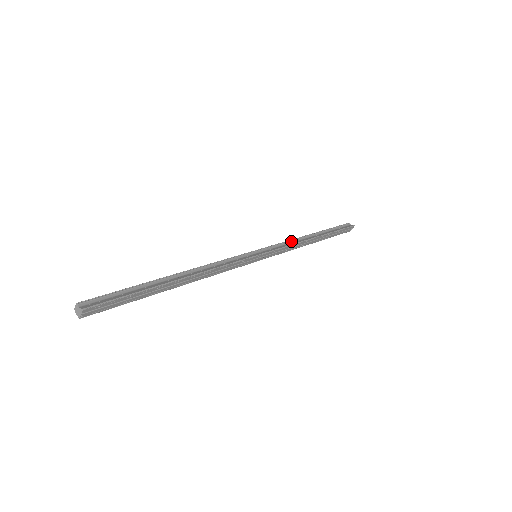
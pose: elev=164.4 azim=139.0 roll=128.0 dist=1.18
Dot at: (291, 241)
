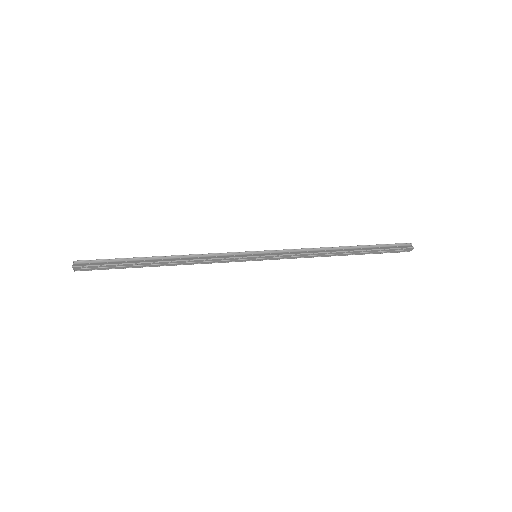
Dot at: (309, 249)
